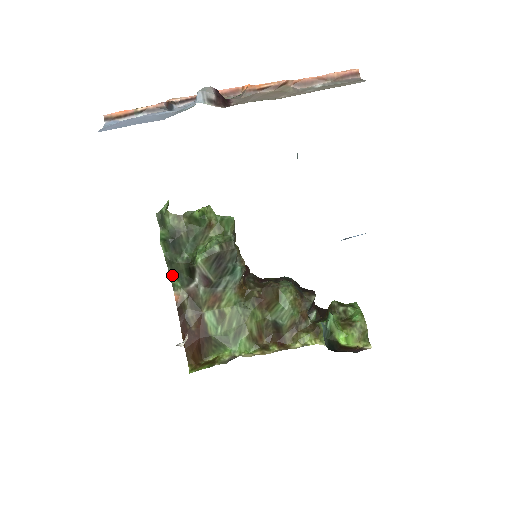
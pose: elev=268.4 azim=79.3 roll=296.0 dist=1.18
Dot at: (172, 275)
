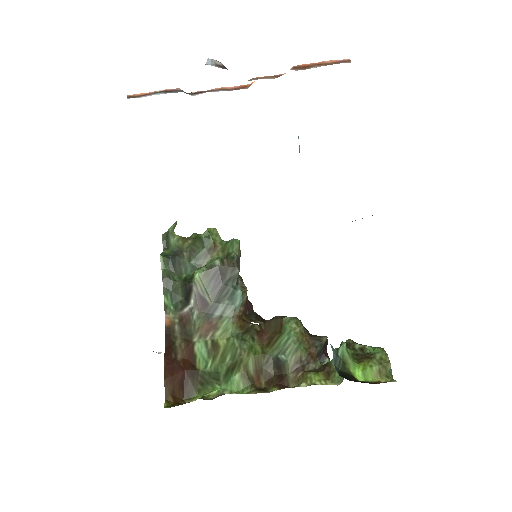
Dot at: (166, 295)
